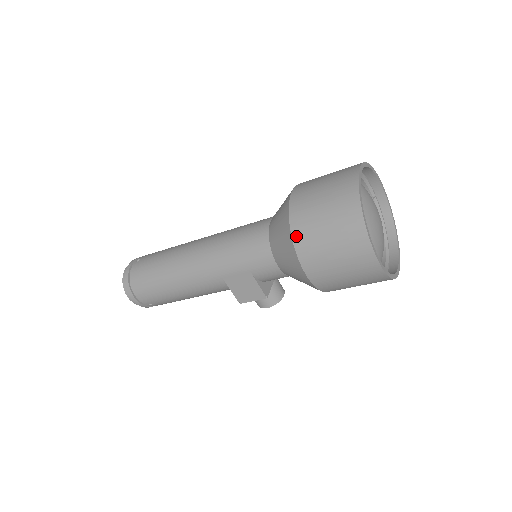
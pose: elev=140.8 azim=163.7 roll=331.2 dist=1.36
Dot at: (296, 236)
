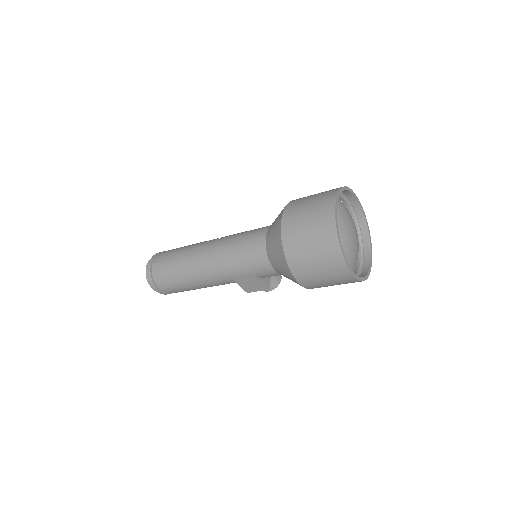
Dot at: (289, 258)
